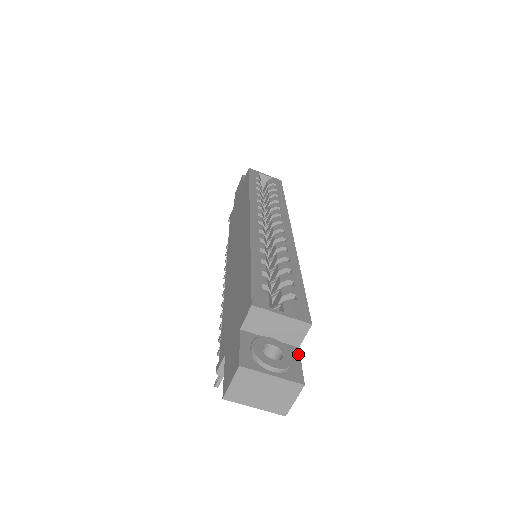
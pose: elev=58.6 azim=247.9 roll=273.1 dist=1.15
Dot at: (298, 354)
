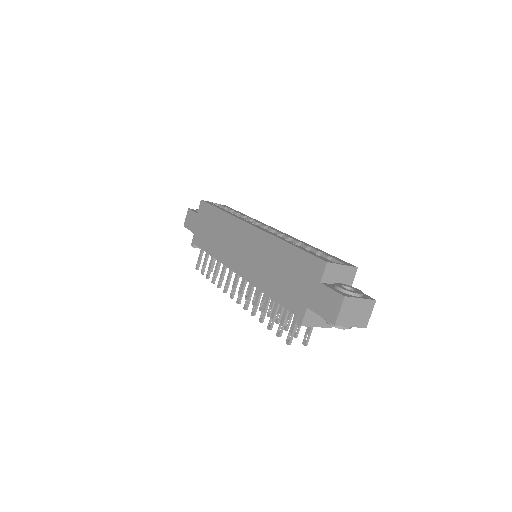
Dot at: occluded
